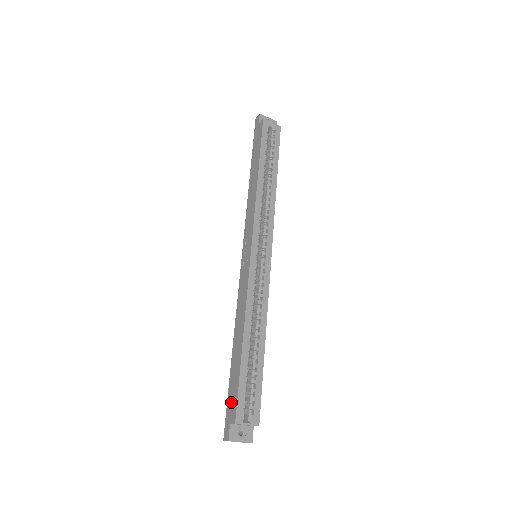
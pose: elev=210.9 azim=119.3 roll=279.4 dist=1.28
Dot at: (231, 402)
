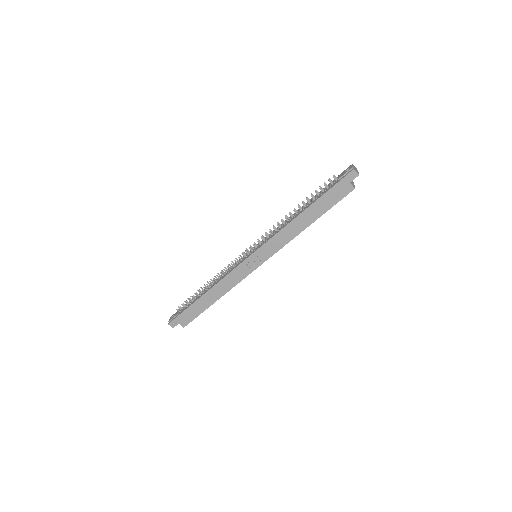
Dot at: (186, 317)
